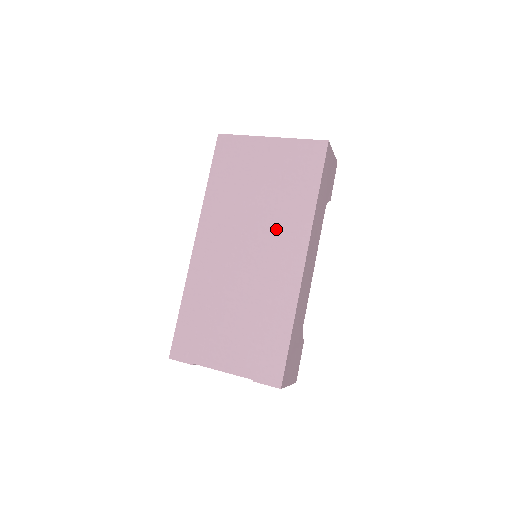
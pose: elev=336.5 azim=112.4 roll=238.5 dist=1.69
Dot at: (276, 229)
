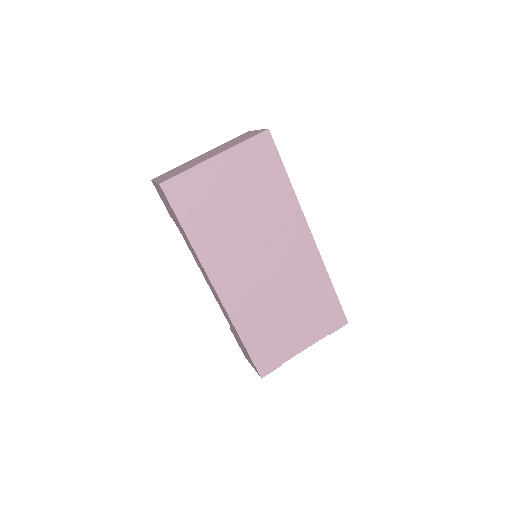
Dot at: (275, 228)
